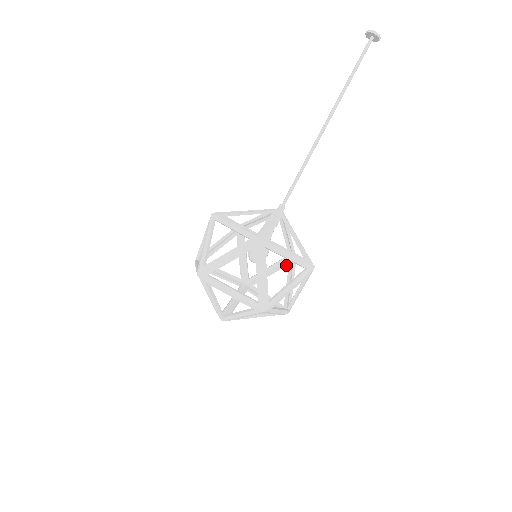
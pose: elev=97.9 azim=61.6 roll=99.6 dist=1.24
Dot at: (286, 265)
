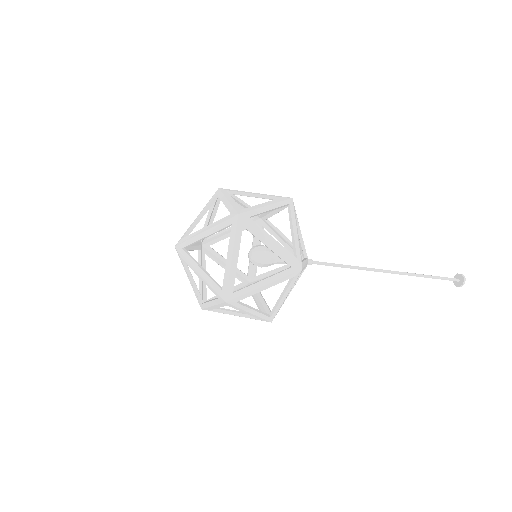
Dot at: (257, 319)
